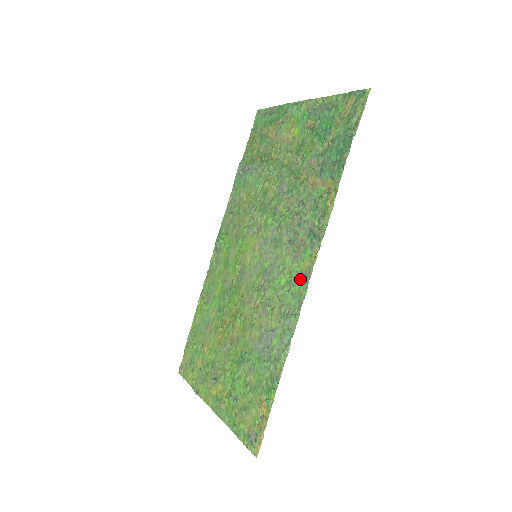
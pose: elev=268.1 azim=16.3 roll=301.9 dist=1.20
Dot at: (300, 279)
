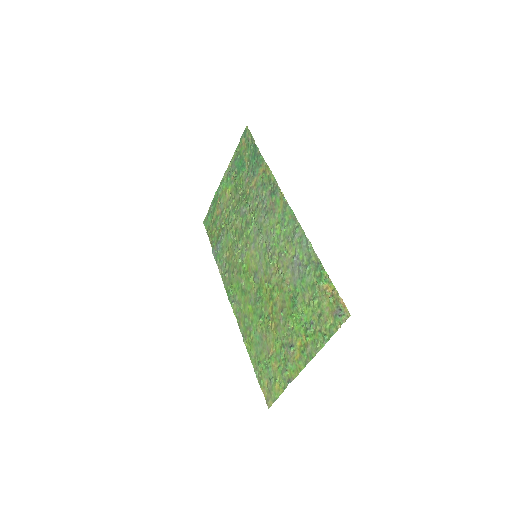
Dot at: (284, 213)
